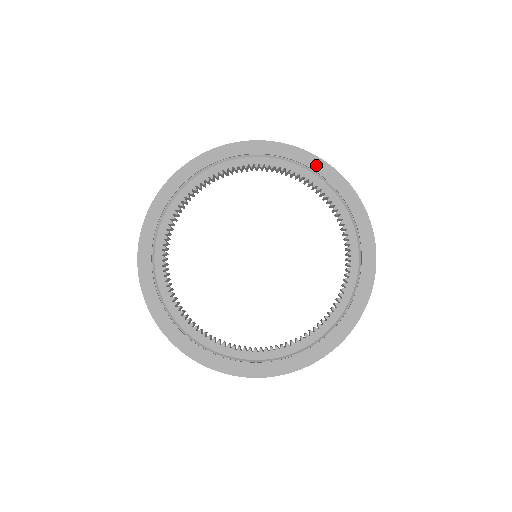
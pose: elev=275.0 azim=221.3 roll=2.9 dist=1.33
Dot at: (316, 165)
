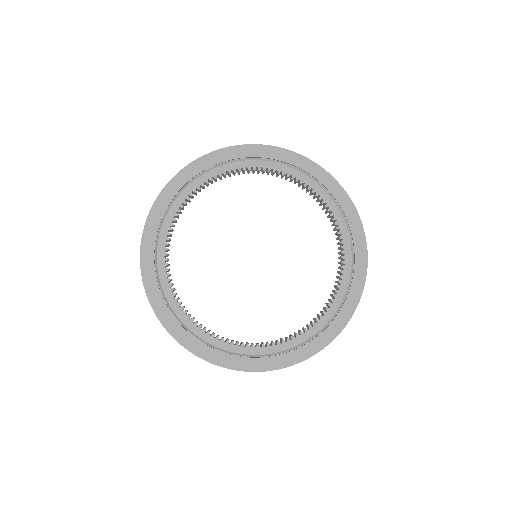
Dot at: (357, 235)
